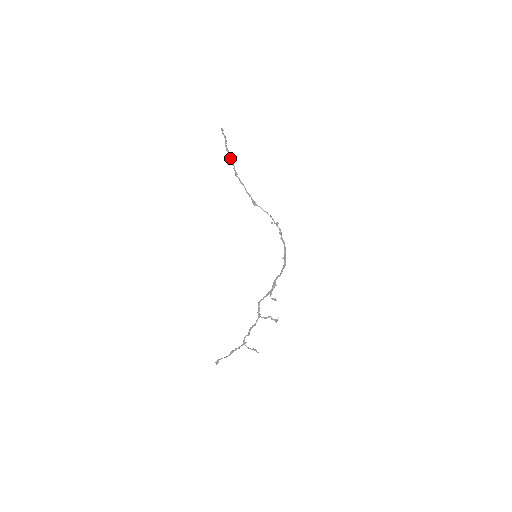
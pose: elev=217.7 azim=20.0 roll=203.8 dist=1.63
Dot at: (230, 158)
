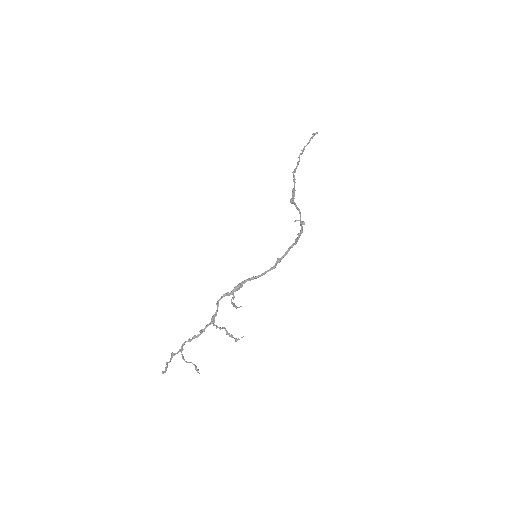
Dot at: (299, 157)
